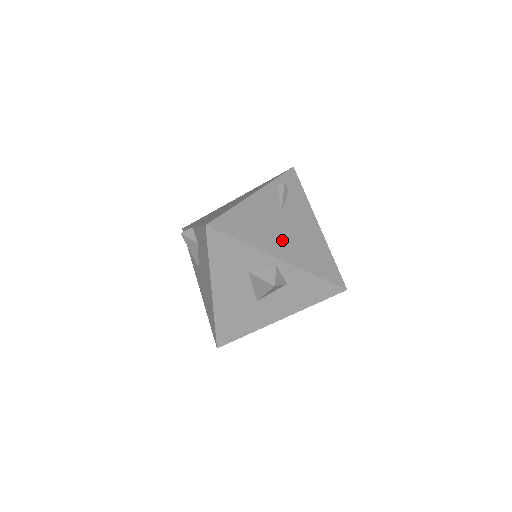
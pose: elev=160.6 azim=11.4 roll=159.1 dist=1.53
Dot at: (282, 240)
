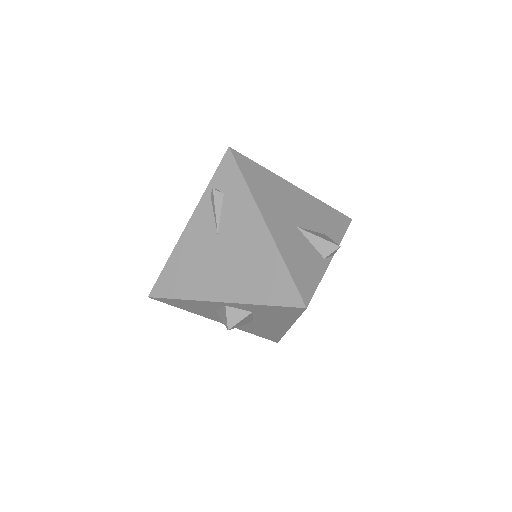
Dot at: (220, 274)
